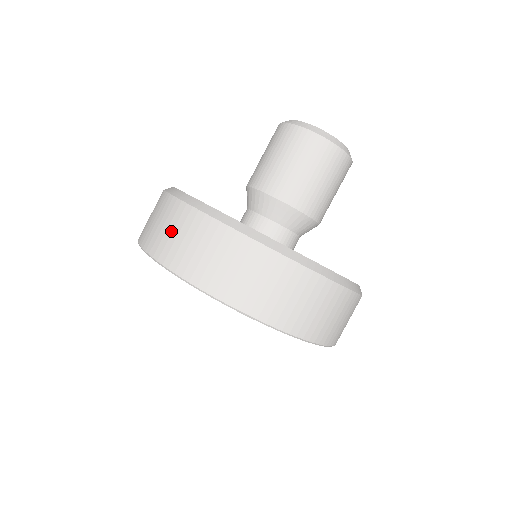
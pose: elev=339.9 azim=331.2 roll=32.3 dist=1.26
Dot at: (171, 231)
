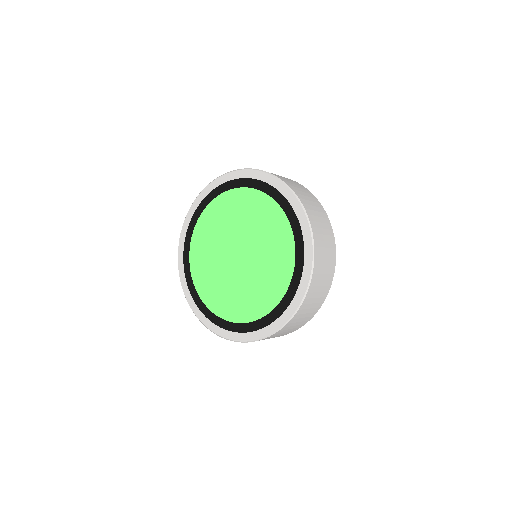
Dot at: occluded
